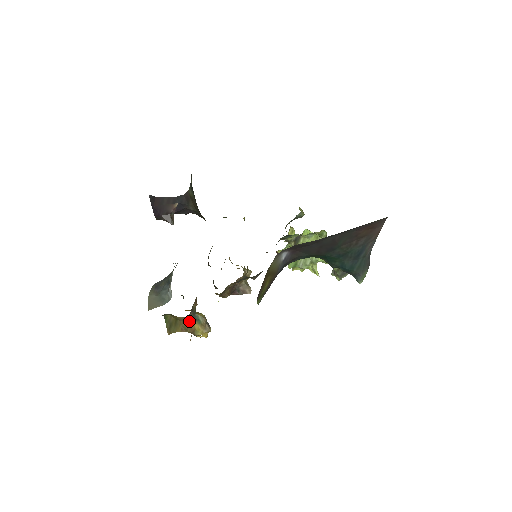
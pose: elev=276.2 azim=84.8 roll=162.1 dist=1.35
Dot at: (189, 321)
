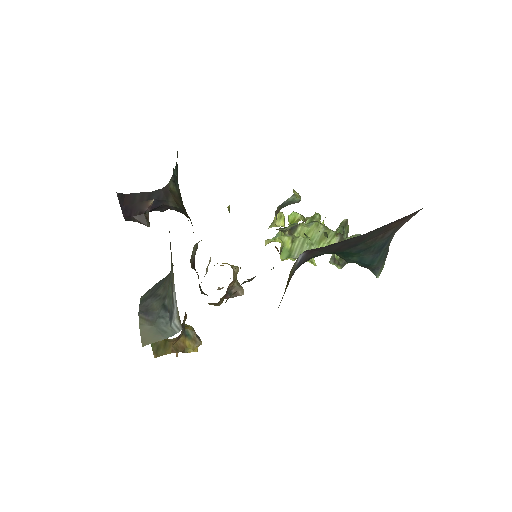
Dot at: (179, 339)
